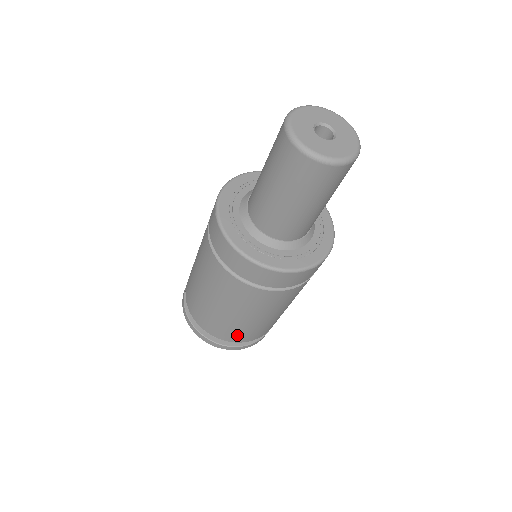
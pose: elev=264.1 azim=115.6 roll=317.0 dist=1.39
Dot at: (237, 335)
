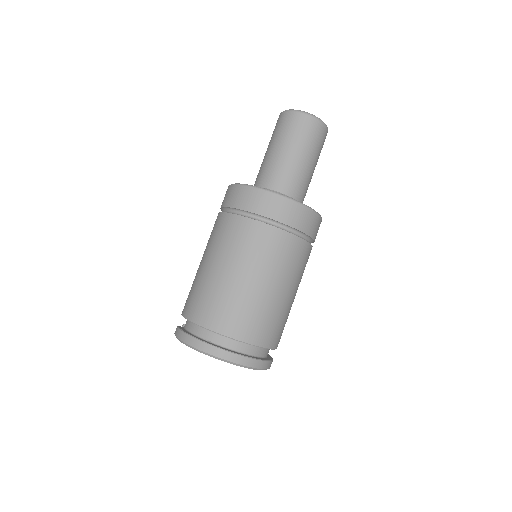
Dot at: (247, 323)
